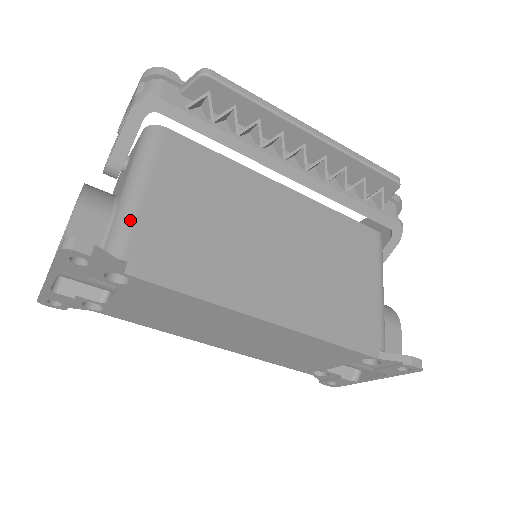
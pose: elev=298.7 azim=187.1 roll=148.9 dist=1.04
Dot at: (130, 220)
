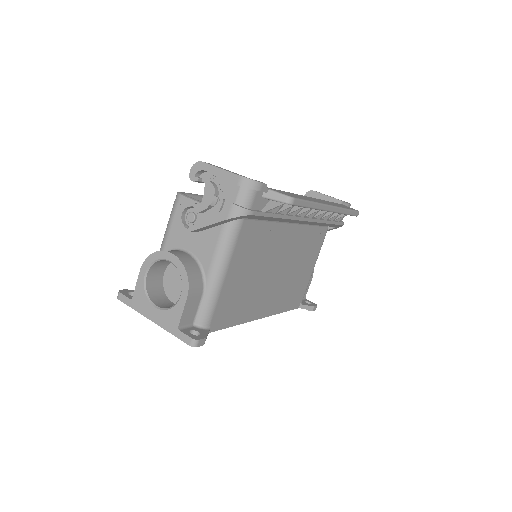
Dot at: (215, 300)
